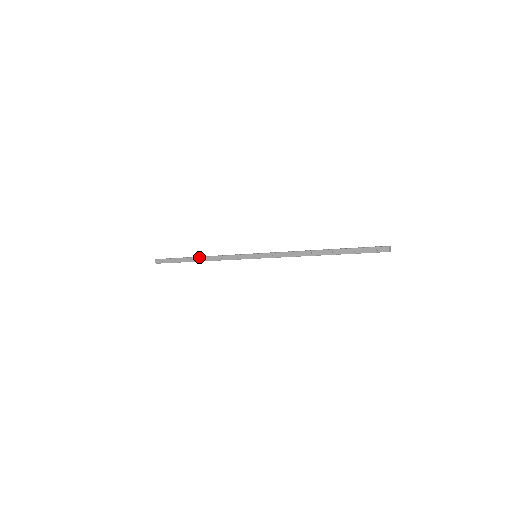
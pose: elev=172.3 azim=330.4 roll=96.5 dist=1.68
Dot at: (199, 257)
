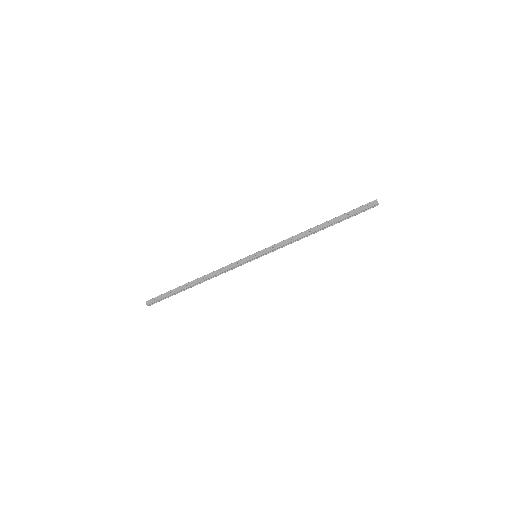
Dot at: (196, 279)
